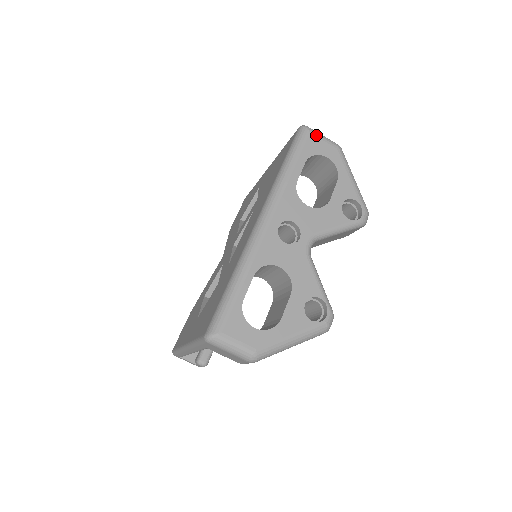
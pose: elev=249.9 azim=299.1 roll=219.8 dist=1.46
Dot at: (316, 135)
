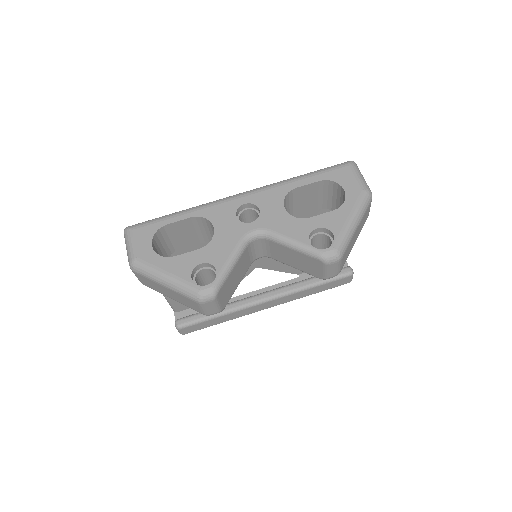
Dot at: (353, 170)
